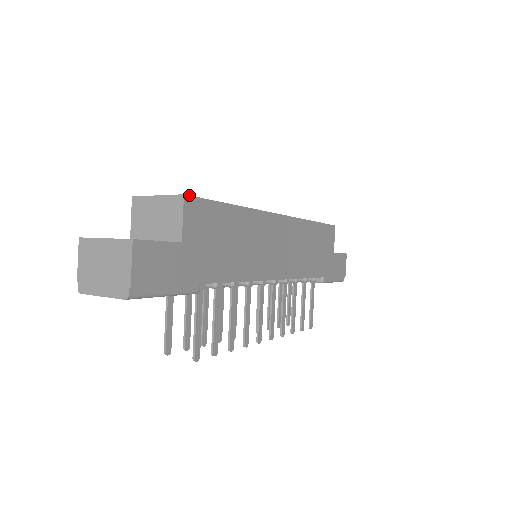
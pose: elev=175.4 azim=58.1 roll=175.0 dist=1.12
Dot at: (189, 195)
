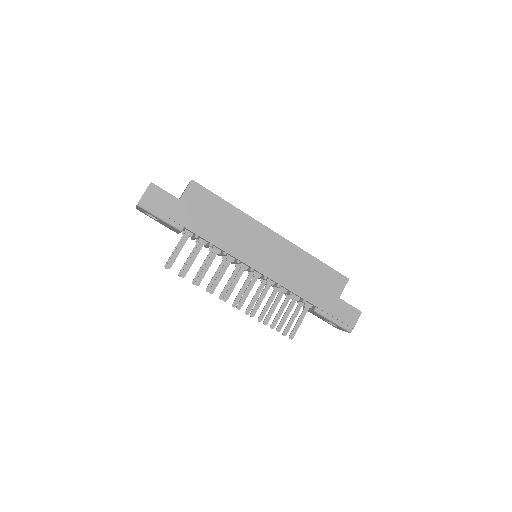
Dot at: occluded
